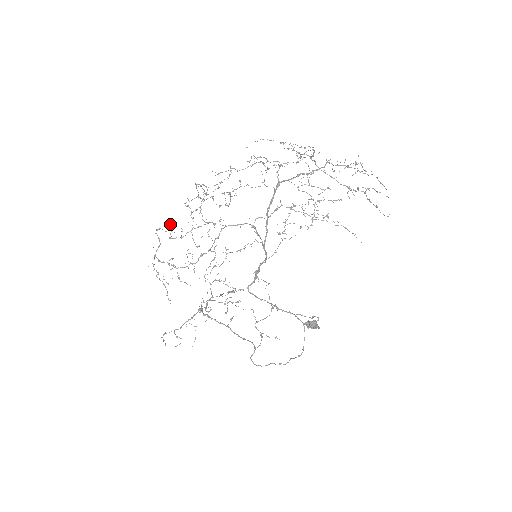
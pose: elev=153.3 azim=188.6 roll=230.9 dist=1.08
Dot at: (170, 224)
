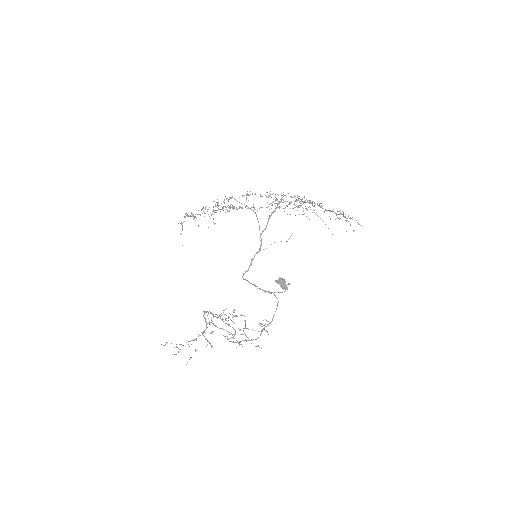
Dot at: (202, 209)
